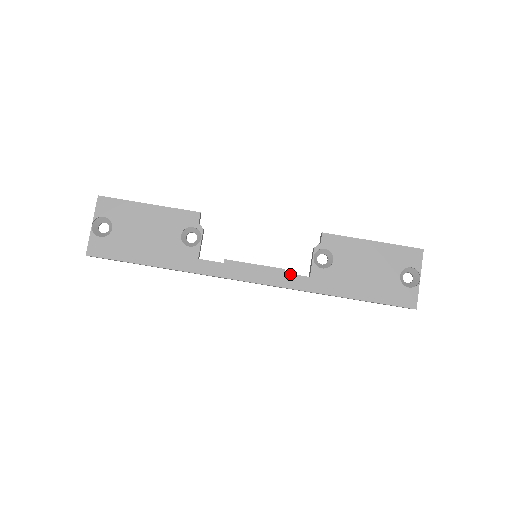
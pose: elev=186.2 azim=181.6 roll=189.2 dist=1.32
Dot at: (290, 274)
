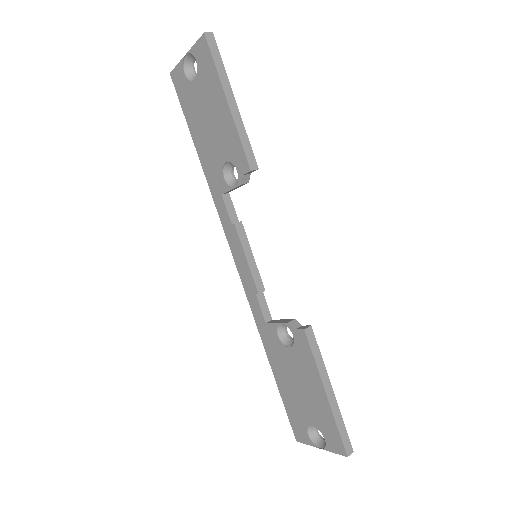
Dot at: (258, 301)
